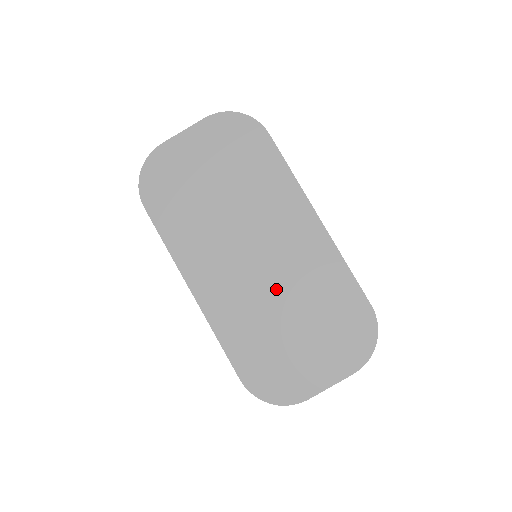
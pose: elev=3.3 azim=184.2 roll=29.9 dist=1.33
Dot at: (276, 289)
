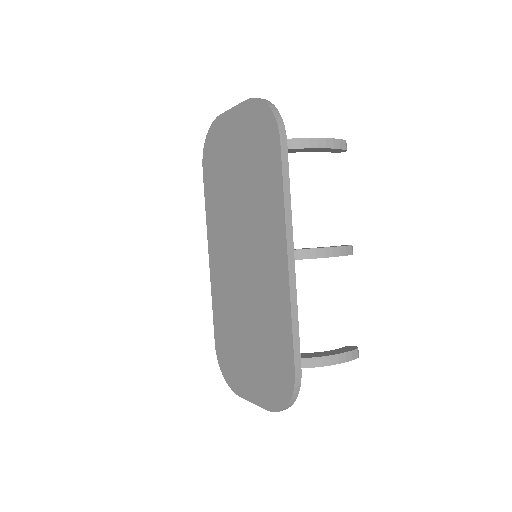
Dot at: (246, 297)
